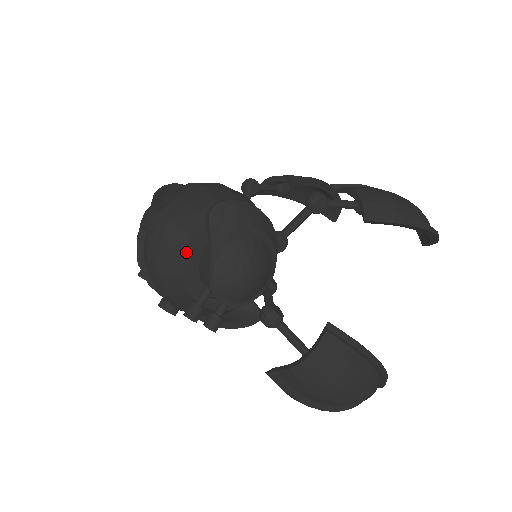
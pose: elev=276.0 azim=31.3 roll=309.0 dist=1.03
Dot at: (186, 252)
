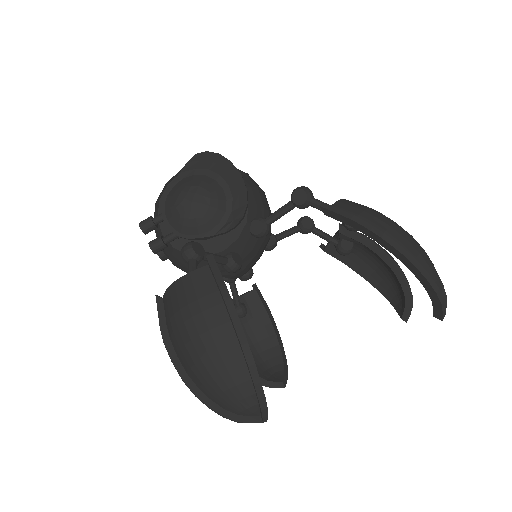
Dot at: occluded
